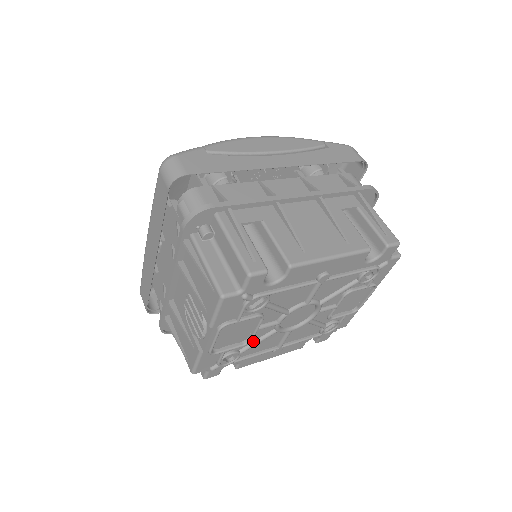
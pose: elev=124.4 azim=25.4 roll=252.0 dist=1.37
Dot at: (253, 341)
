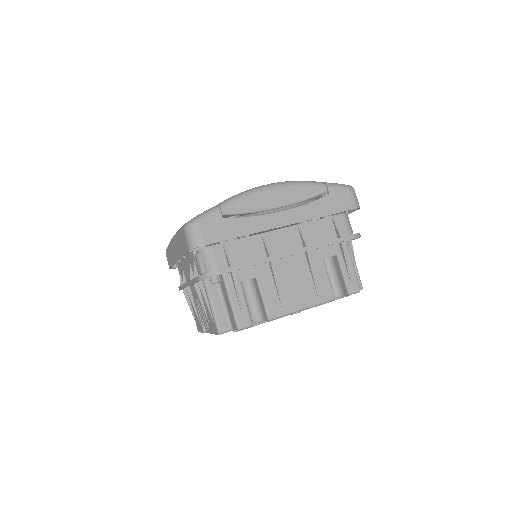
Dot at: occluded
